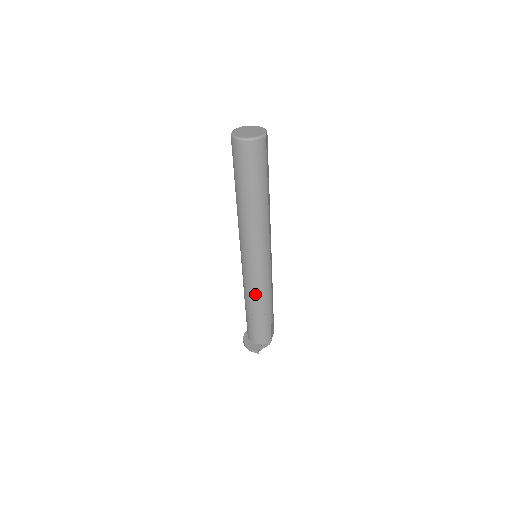
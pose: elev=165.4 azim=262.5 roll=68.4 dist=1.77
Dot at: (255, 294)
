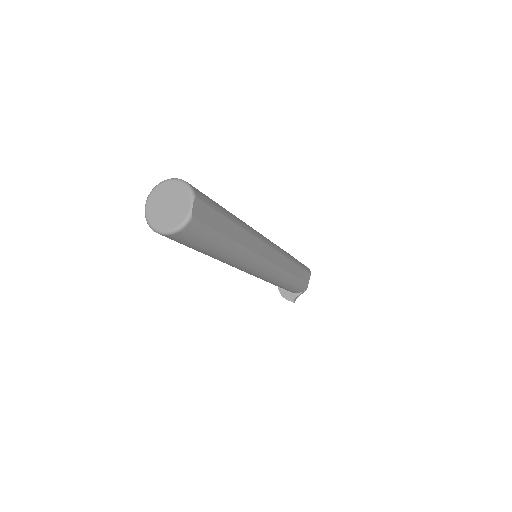
Dot at: occluded
